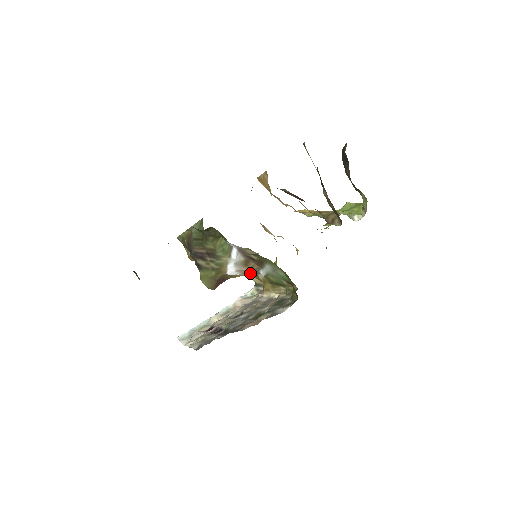
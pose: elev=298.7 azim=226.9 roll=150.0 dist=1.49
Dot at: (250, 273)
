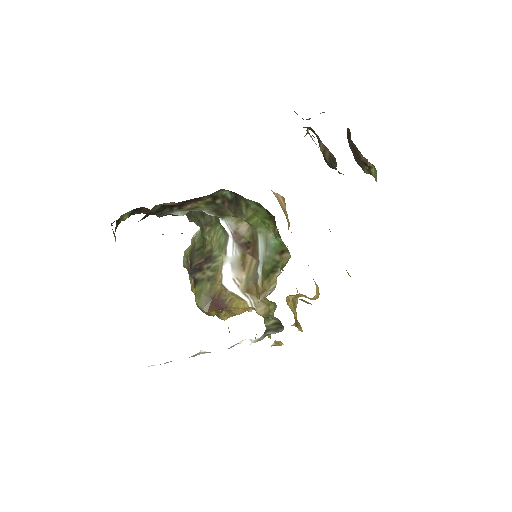
Dot at: (250, 285)
